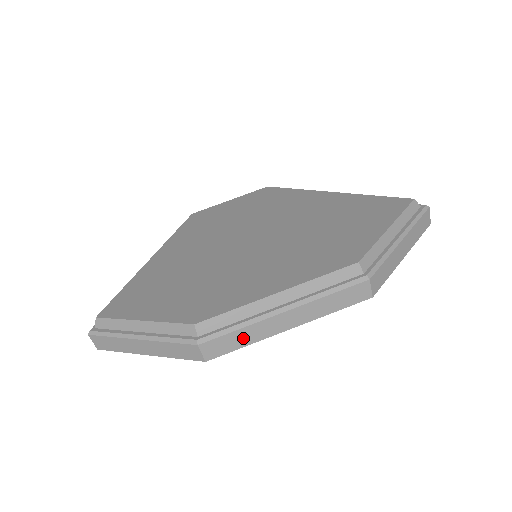
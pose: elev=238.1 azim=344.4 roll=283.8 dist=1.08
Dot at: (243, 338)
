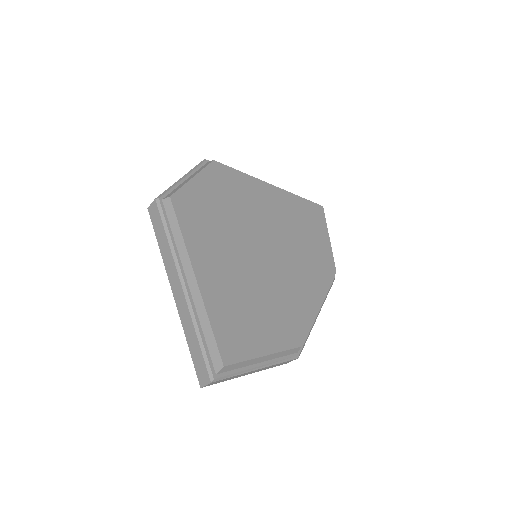
Dot at: occluded
